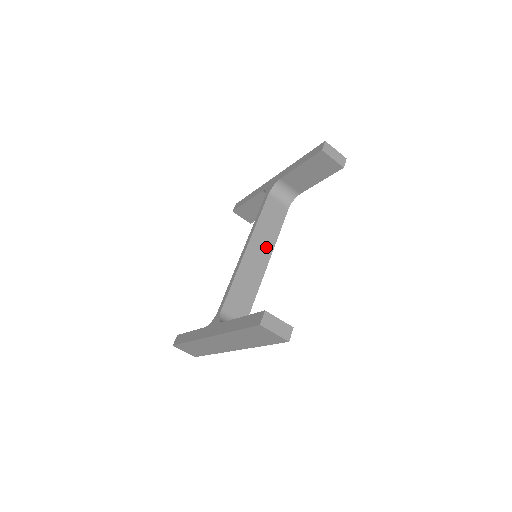
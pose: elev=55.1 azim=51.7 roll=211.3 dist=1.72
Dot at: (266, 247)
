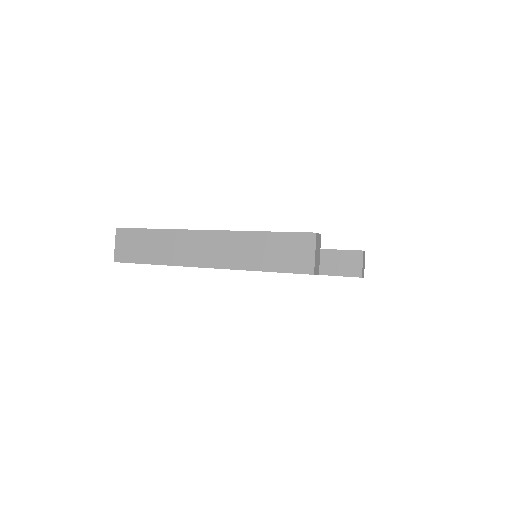
Dot at: occluded
